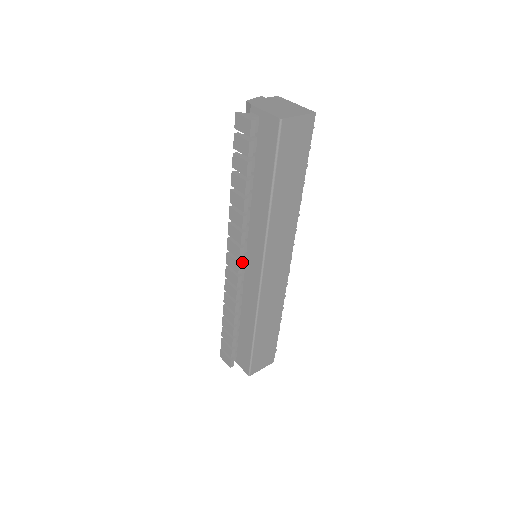
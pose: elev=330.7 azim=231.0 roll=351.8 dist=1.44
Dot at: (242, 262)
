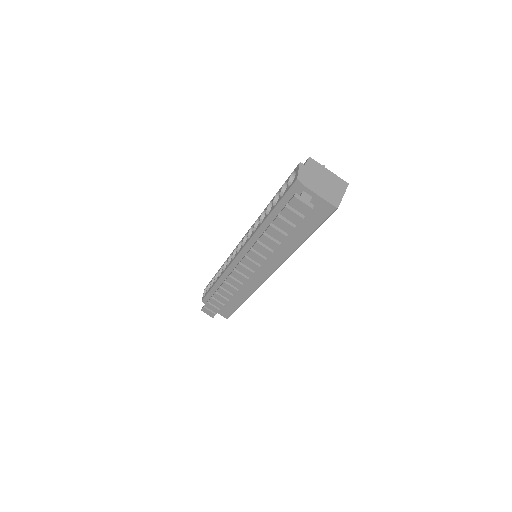
Dot at: occluded
